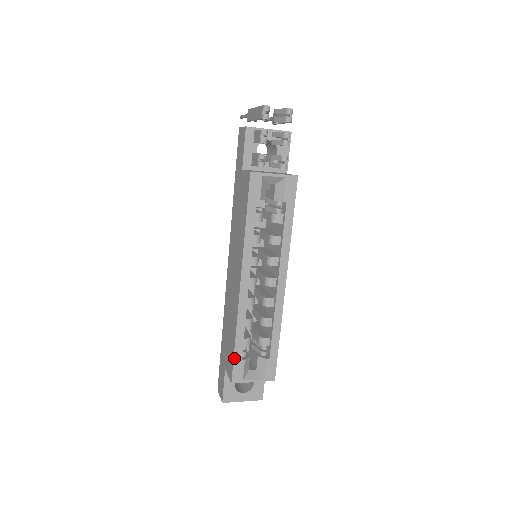
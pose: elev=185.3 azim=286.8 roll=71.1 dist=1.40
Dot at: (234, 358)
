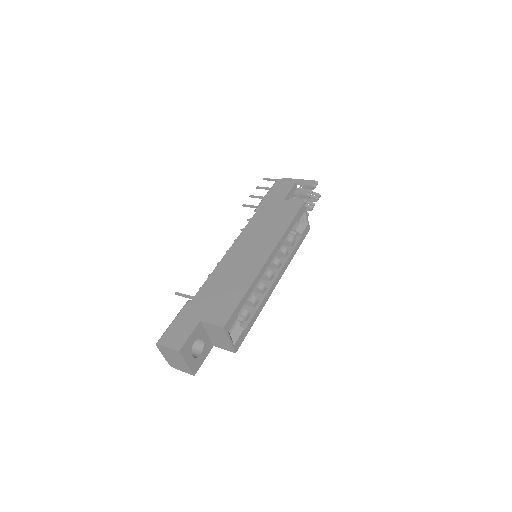
Dot at: (237, 308)
